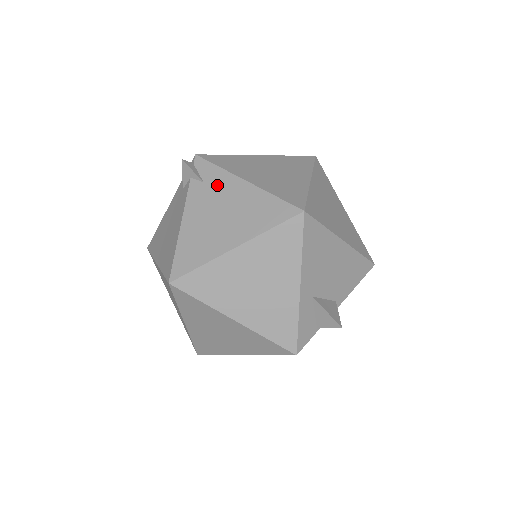
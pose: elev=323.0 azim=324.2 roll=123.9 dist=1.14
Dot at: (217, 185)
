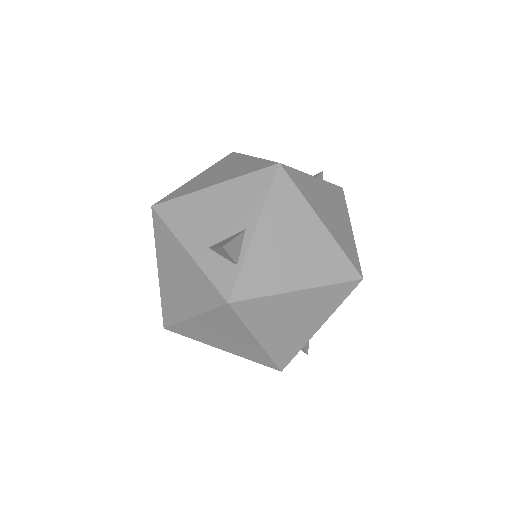
Dot at: occluded
